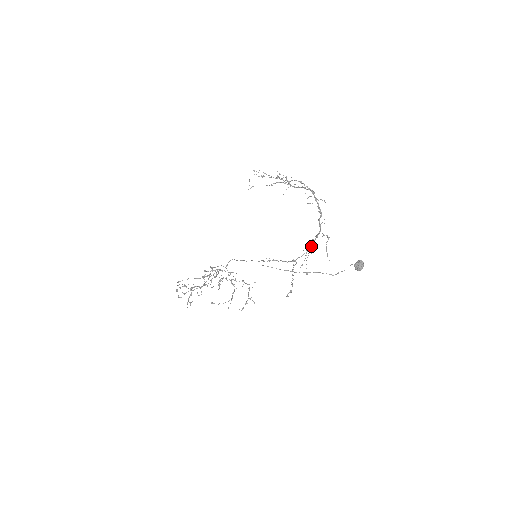
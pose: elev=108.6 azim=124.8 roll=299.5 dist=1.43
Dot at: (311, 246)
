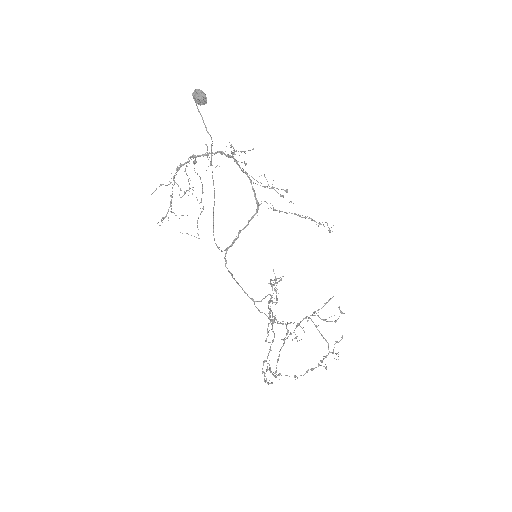
Dot at: occluded
